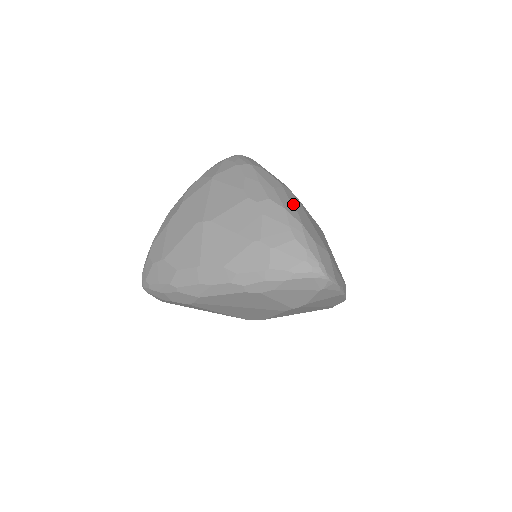
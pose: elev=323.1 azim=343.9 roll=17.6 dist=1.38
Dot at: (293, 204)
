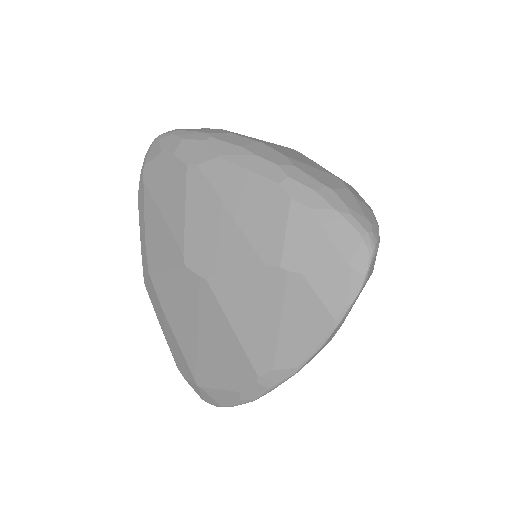
Dot at: occluded
